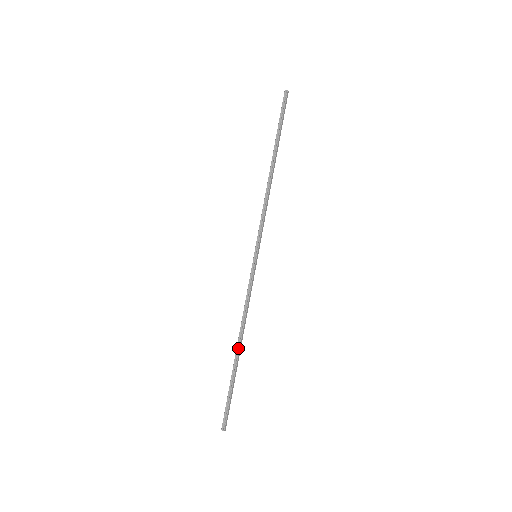
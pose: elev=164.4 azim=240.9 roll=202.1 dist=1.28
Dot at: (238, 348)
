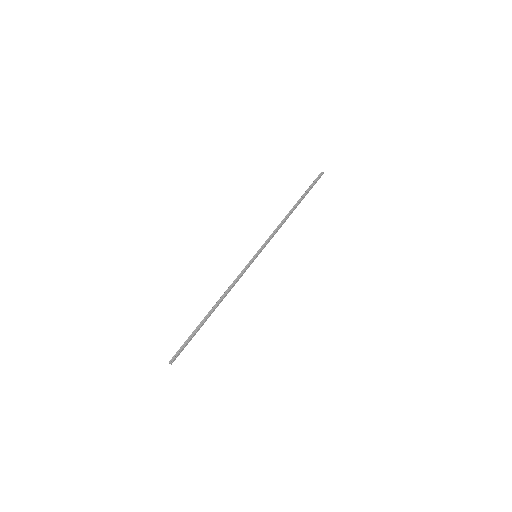
Dot at: (213, 309)
